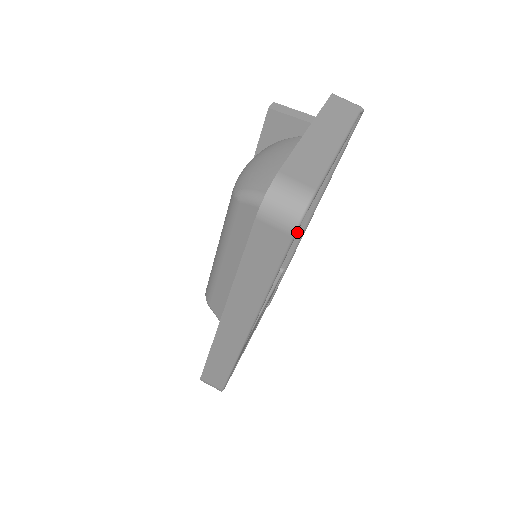
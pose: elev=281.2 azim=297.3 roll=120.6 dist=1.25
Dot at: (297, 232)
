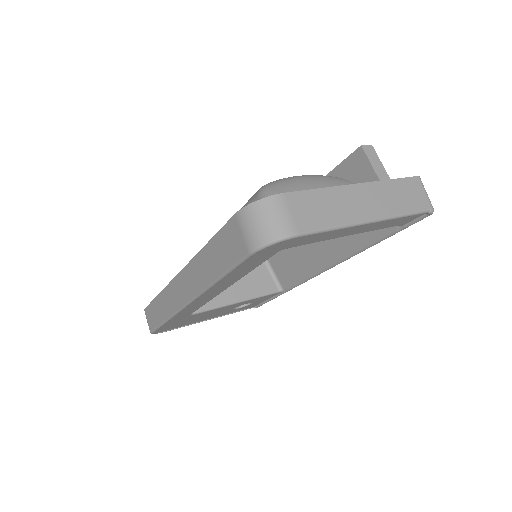
Dot at: (312, 269)
